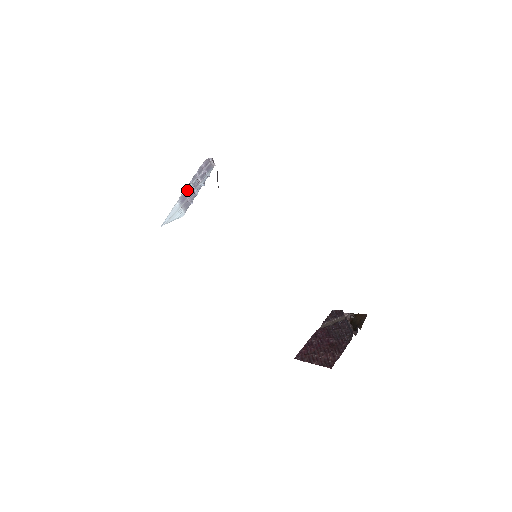
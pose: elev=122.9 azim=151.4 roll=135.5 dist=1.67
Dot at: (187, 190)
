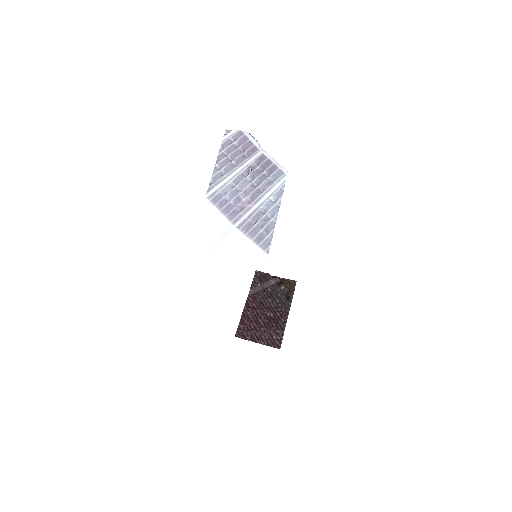
Dot at: (225, 189)
